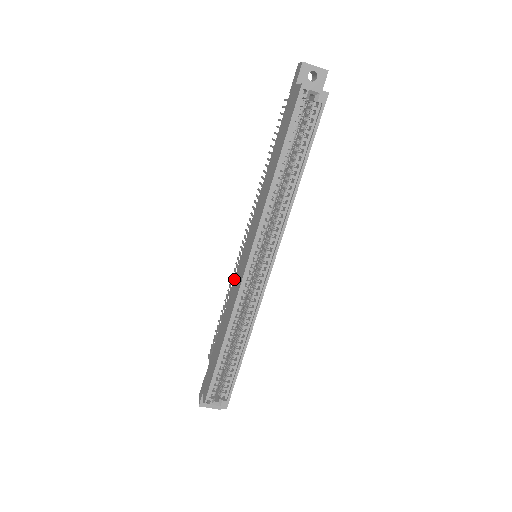
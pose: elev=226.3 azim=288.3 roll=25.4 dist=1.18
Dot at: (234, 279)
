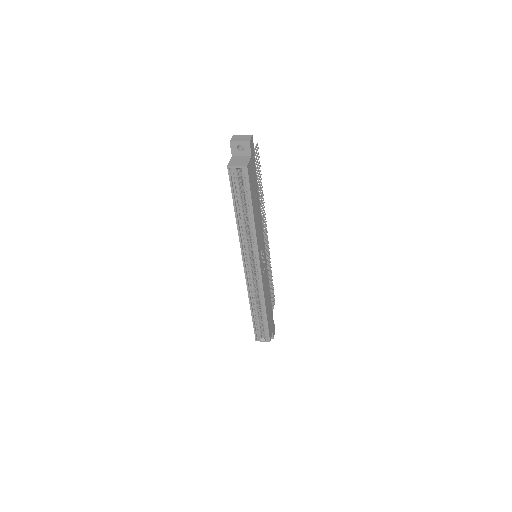
Dot at: occluded
